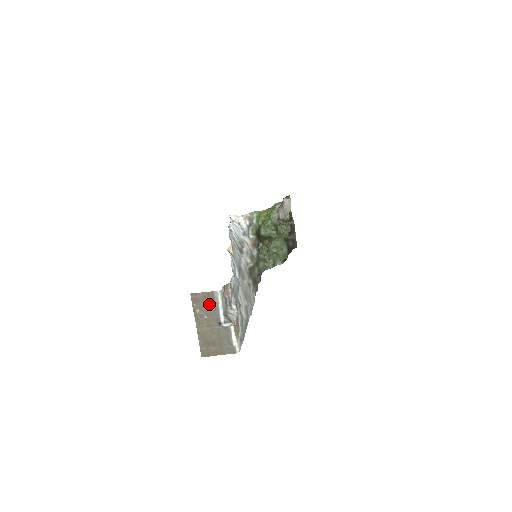
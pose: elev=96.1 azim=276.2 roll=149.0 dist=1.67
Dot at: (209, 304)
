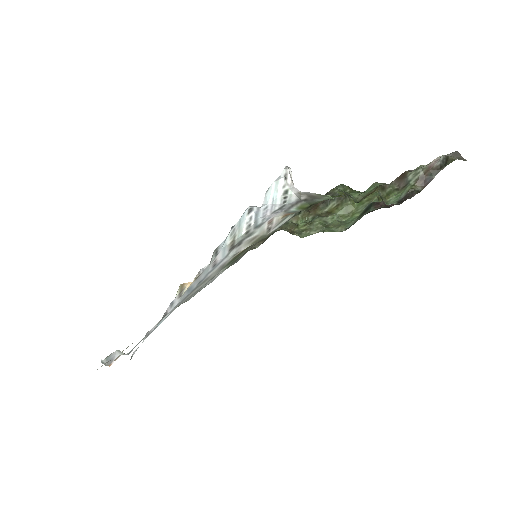
Dot at: occluded
